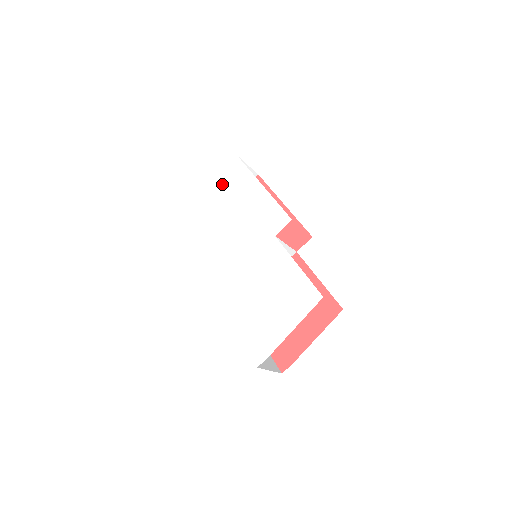
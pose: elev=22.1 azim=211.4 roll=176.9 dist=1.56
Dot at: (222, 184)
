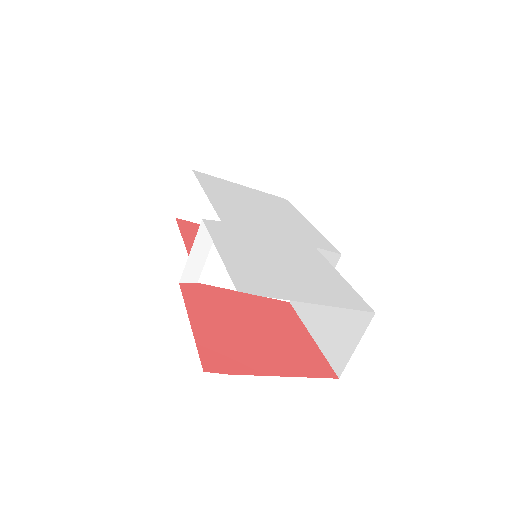
Dot at: (261, 195)
